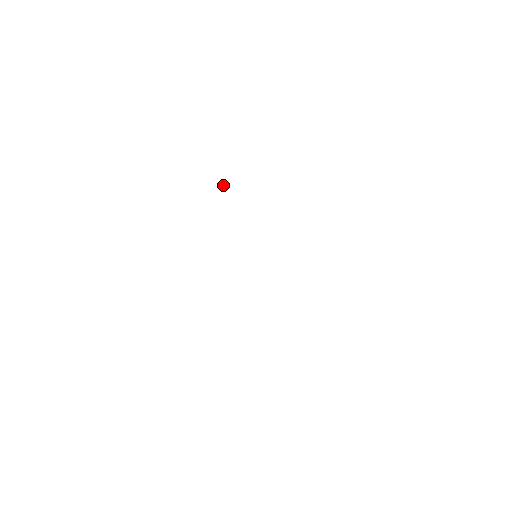
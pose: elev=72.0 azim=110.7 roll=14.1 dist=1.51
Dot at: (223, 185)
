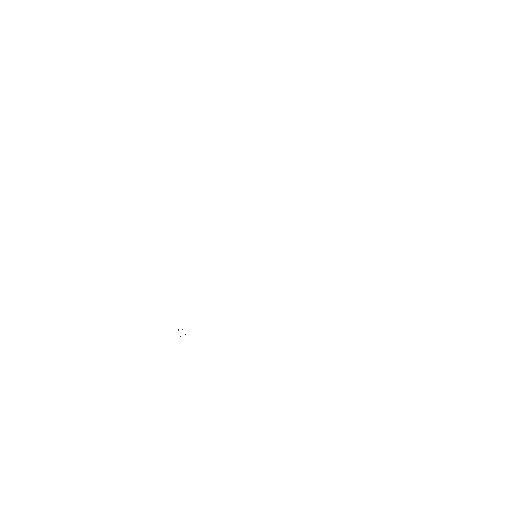
Dot at: occluded
